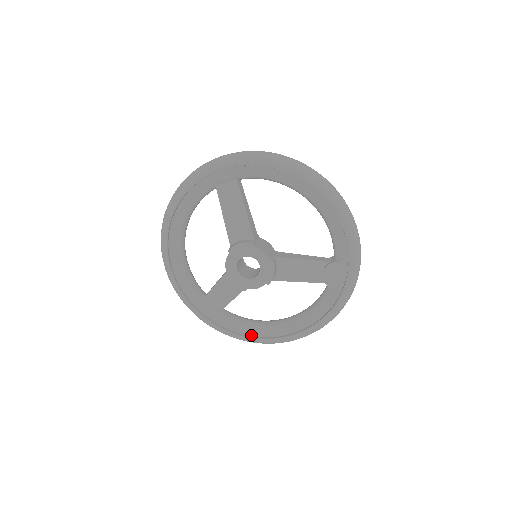
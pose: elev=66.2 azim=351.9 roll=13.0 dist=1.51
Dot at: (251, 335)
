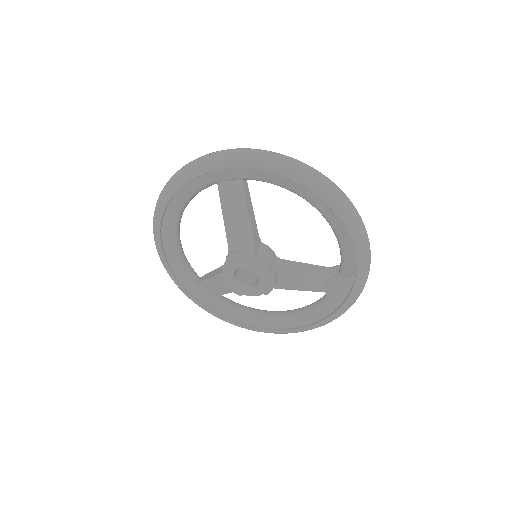
Dot at: (244, 323)
